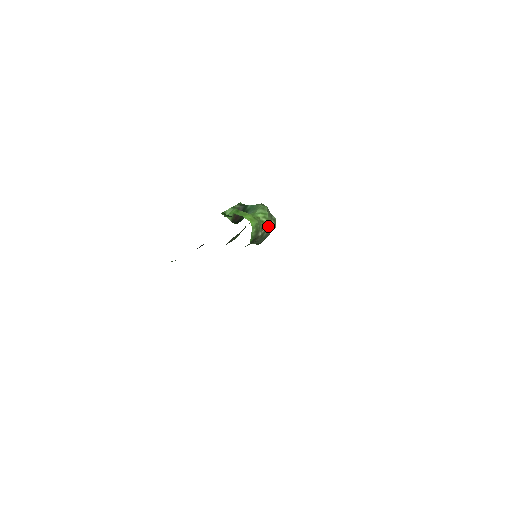
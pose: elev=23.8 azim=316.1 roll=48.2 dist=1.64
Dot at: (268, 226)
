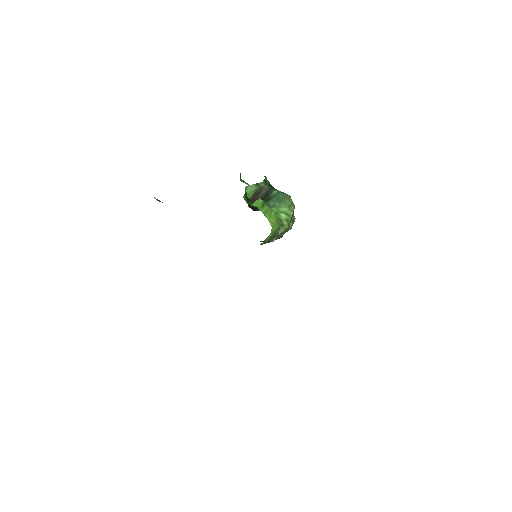
Dot at: (285, 230)
